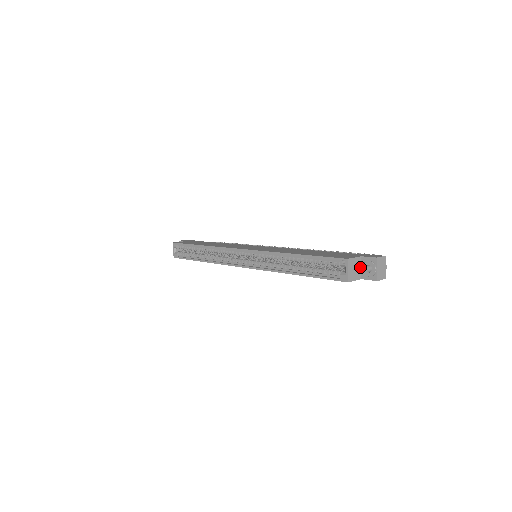
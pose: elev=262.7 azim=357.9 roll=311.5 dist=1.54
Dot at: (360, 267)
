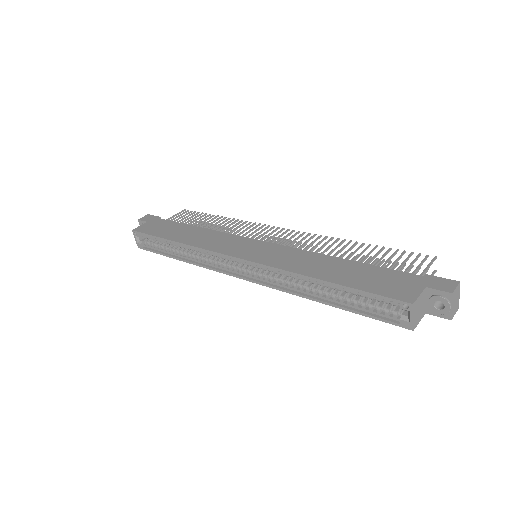
Dot at: (424, 301)
